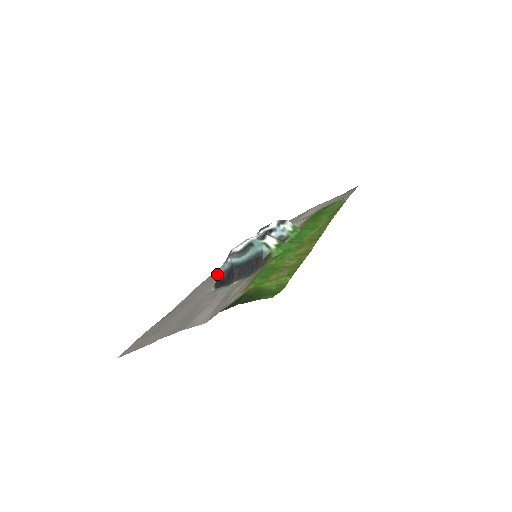
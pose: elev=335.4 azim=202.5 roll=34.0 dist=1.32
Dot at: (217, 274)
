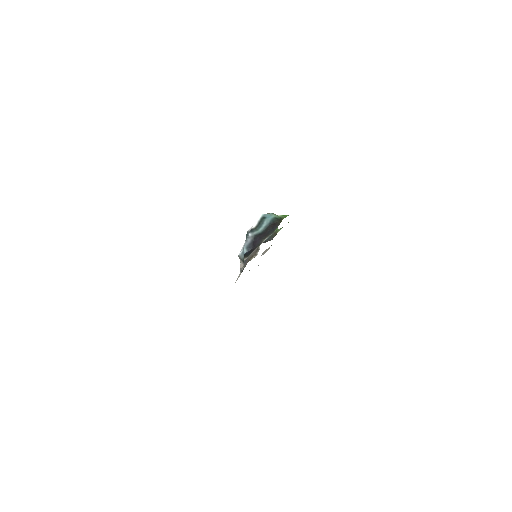
Dot at: occluded
